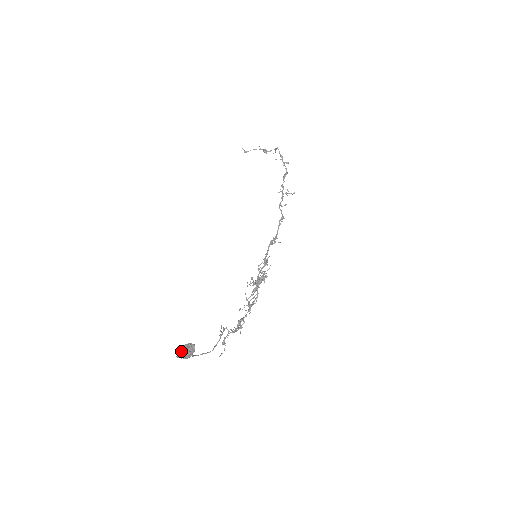
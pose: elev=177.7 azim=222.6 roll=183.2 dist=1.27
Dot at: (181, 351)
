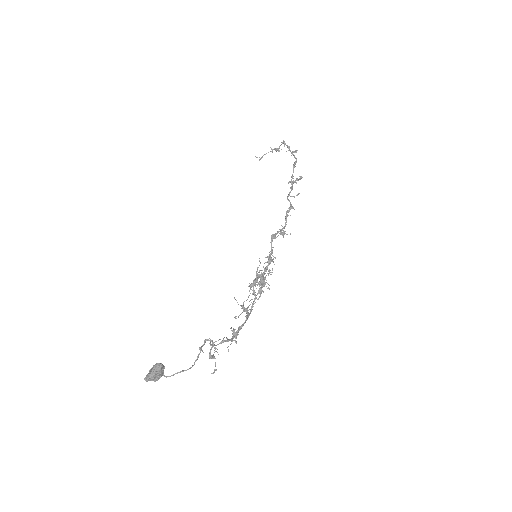
Dot at: (147, 374)
